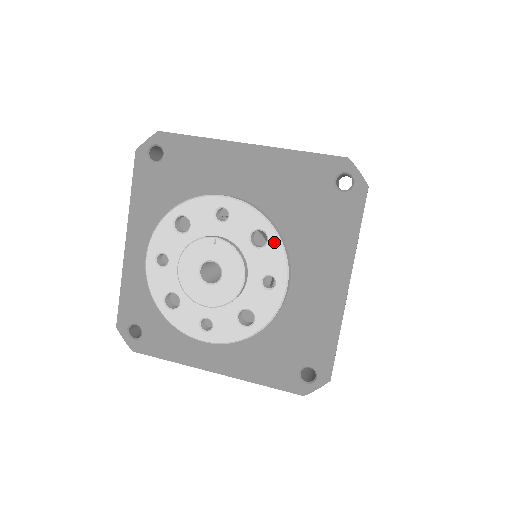
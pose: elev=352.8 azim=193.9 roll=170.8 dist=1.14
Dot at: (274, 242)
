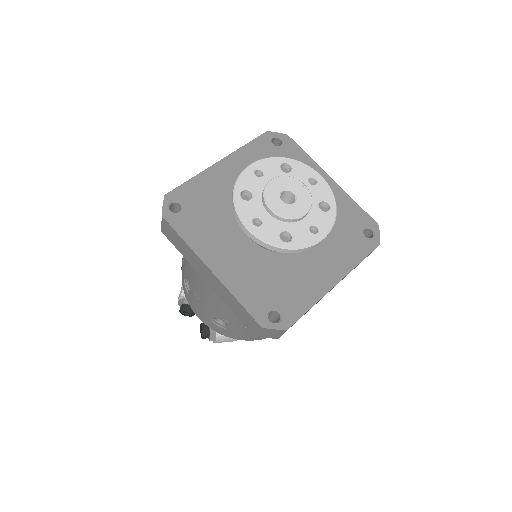
Dot at: (332, 214)
